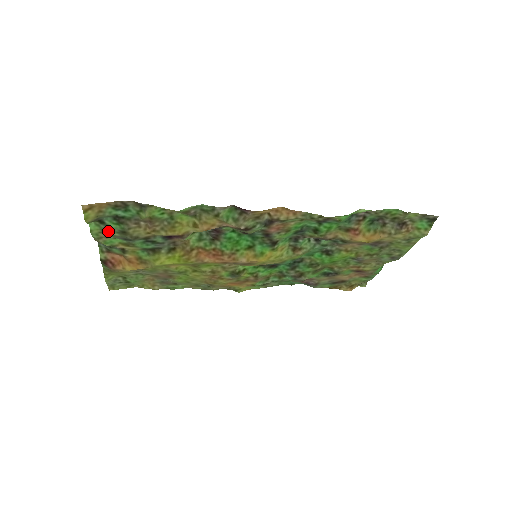
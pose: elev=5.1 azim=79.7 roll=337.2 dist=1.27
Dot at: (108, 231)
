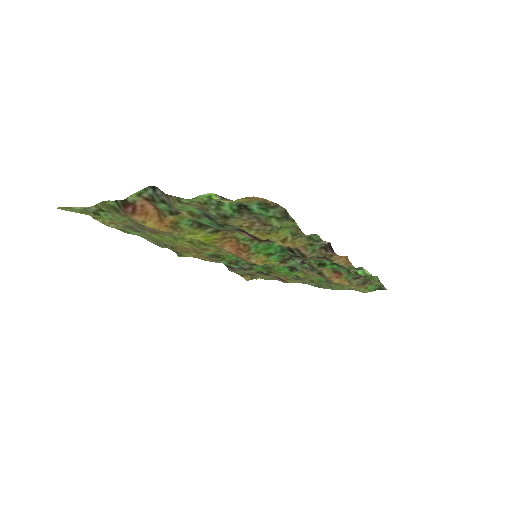
Dot at: (211, 207)
